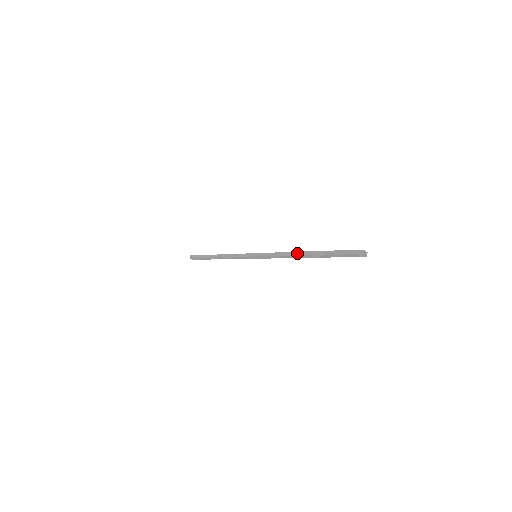
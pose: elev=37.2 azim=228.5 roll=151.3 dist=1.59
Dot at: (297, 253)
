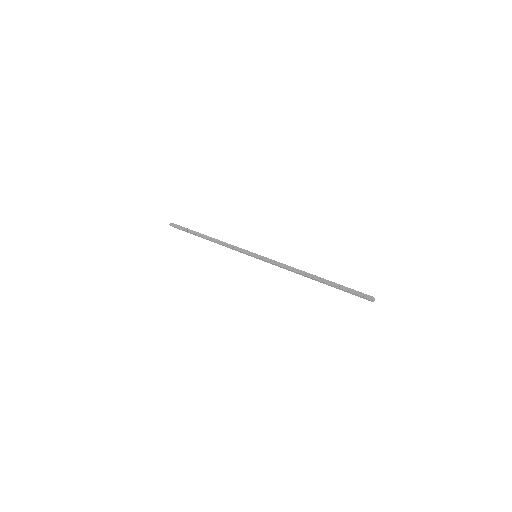
Dot at: (305, 273)
